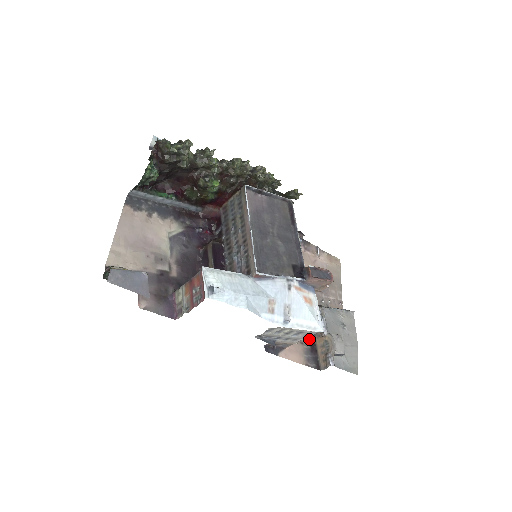
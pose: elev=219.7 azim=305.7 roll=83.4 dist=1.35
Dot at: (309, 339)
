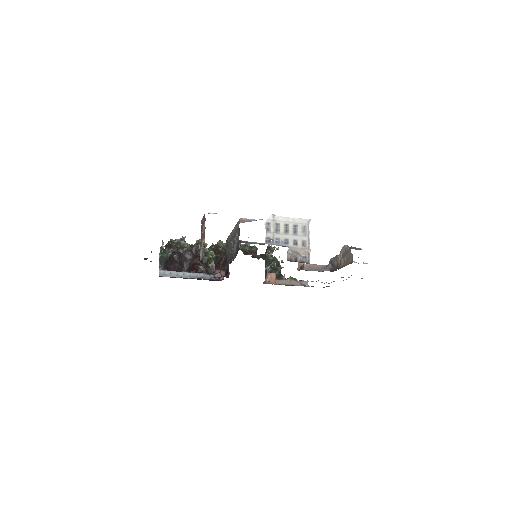
Dot at: occluded
